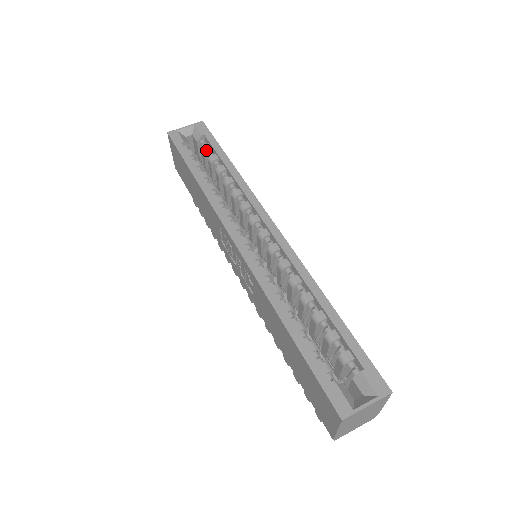
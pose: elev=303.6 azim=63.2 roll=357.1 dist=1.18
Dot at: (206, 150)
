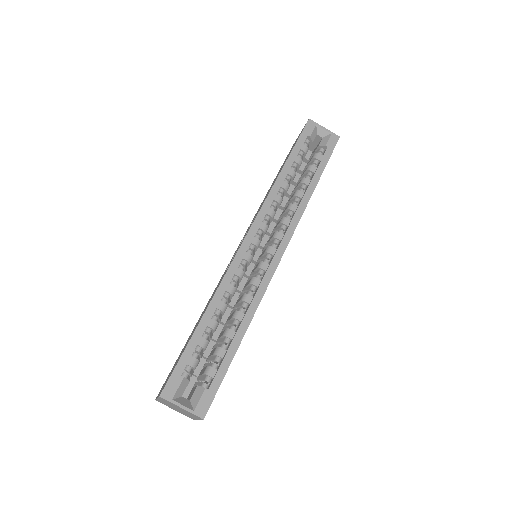
Dot at: (315, 158)
